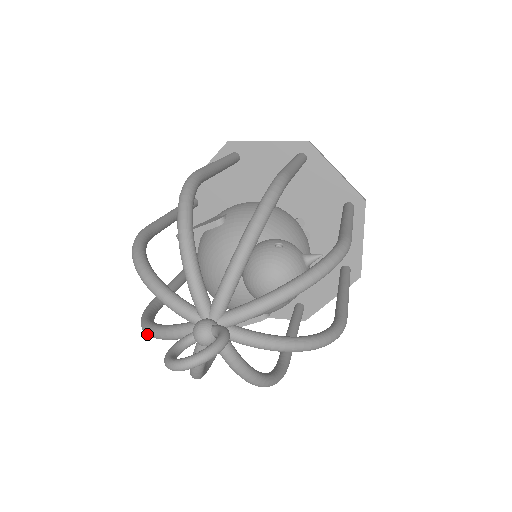
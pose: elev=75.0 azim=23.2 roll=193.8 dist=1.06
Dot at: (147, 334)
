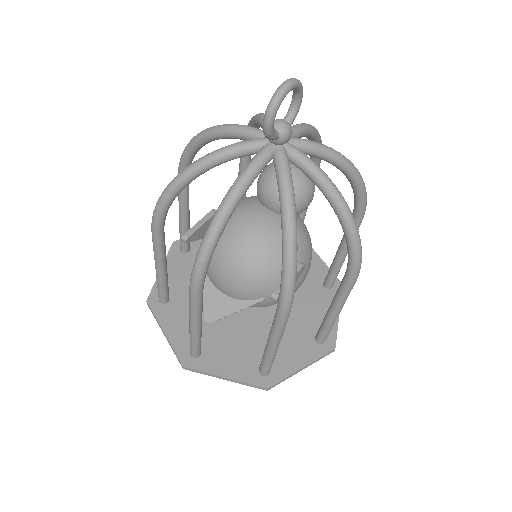
Dot at: (221, 213)
